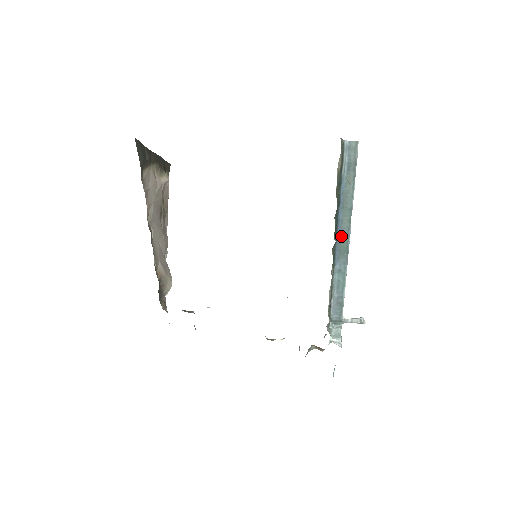
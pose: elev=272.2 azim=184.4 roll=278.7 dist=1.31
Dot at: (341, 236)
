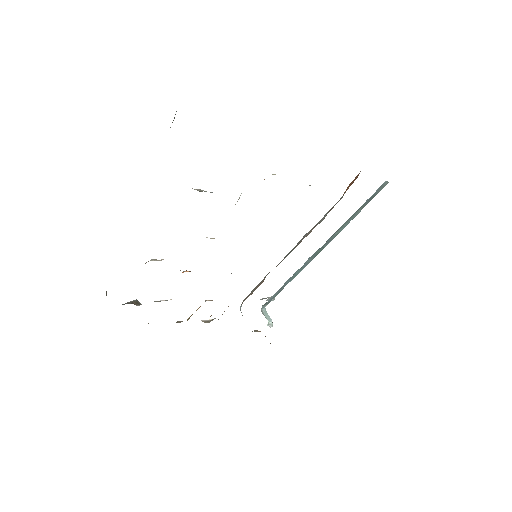
Dot at: (323, 245)
